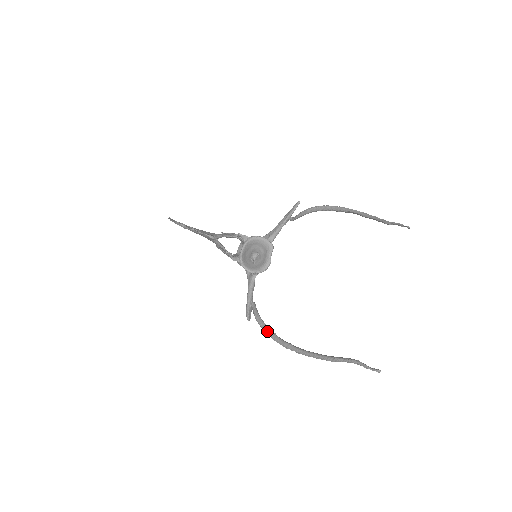
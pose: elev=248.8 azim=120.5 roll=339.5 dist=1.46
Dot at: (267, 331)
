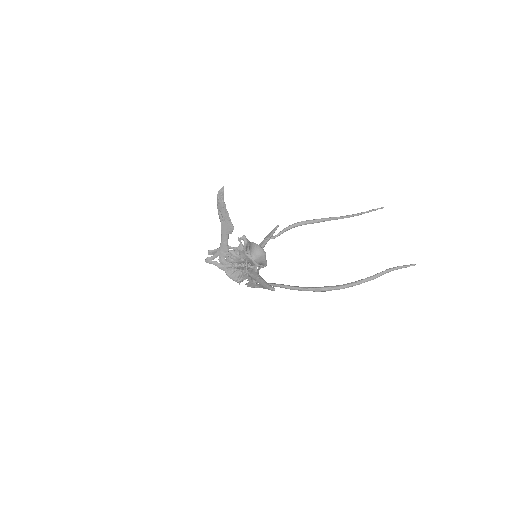
Dot at: (301, 287)
